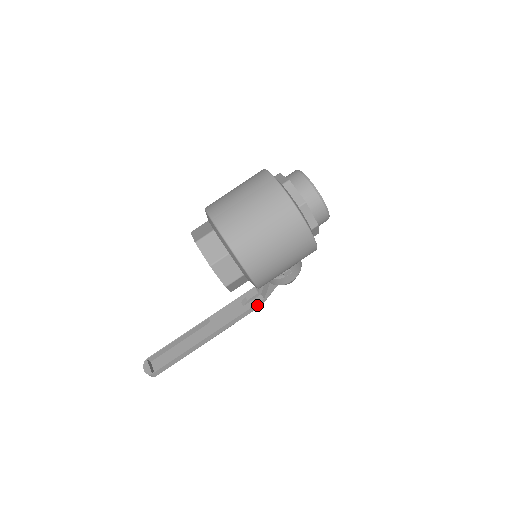
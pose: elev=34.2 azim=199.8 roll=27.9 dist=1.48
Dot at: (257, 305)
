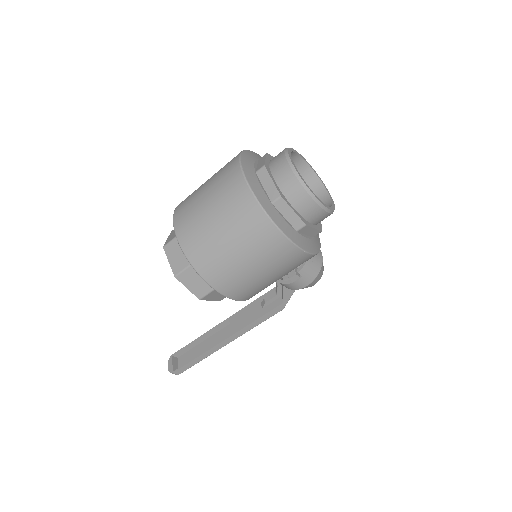
Dot at: (276, 309)
